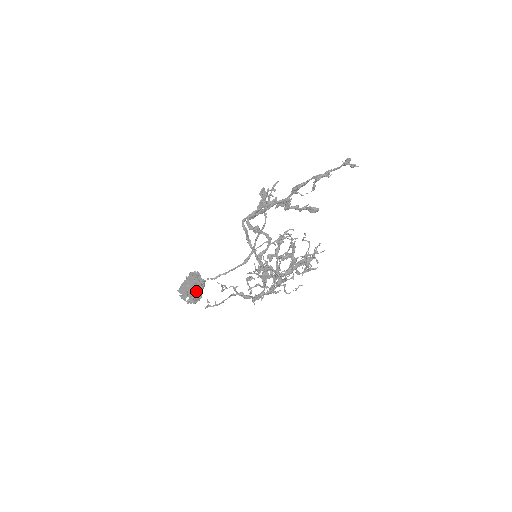
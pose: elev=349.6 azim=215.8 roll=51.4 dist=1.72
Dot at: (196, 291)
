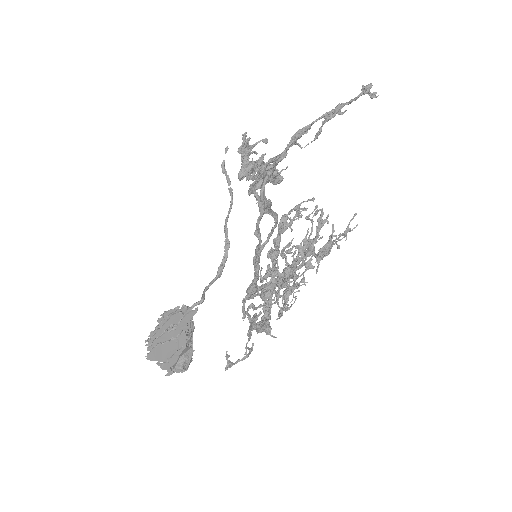
Dot at: (187, 345)
